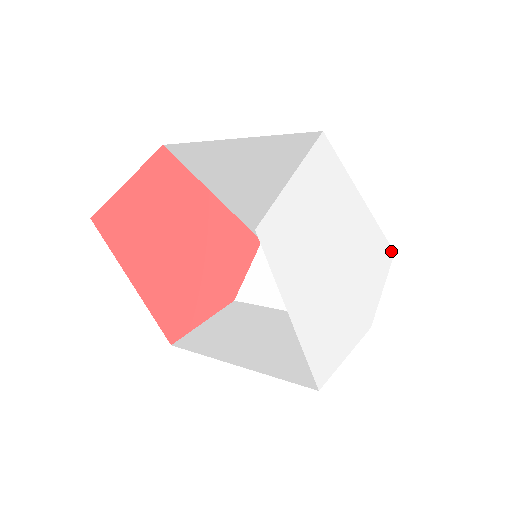
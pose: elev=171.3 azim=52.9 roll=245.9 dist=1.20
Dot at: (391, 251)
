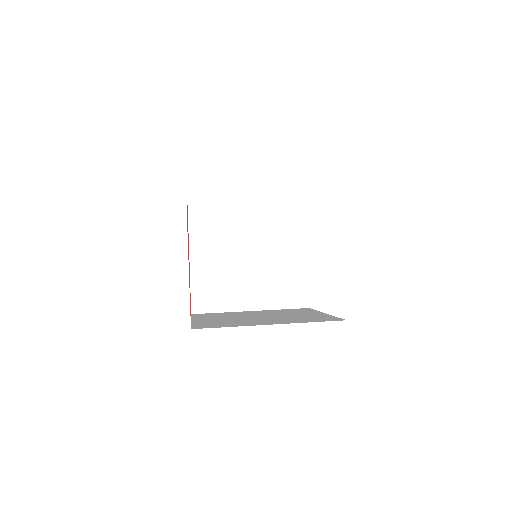
Dot at: occluded
